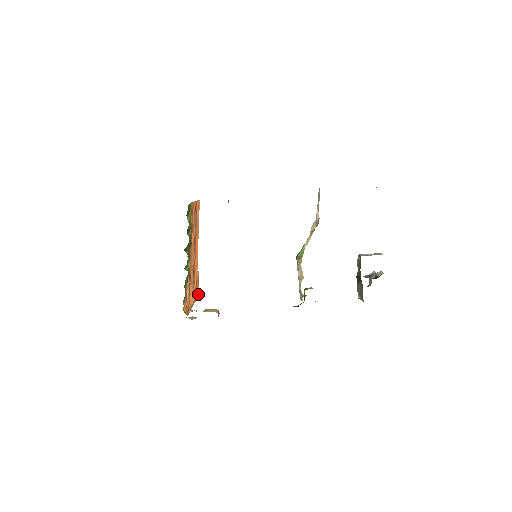
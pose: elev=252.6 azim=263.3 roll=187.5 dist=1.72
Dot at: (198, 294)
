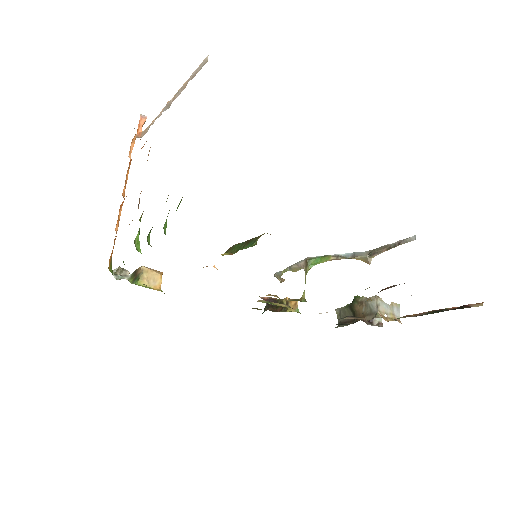
Dot at: (132, 147)
